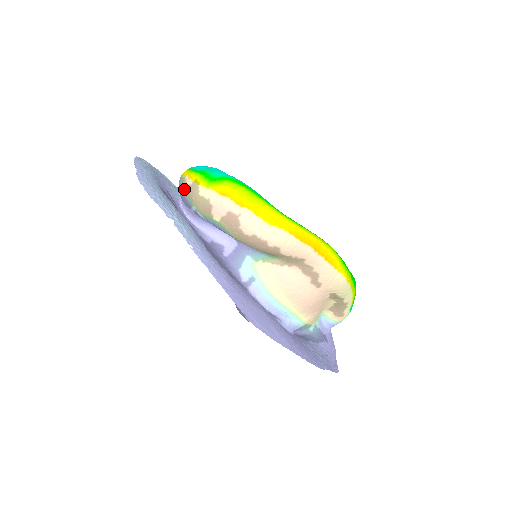
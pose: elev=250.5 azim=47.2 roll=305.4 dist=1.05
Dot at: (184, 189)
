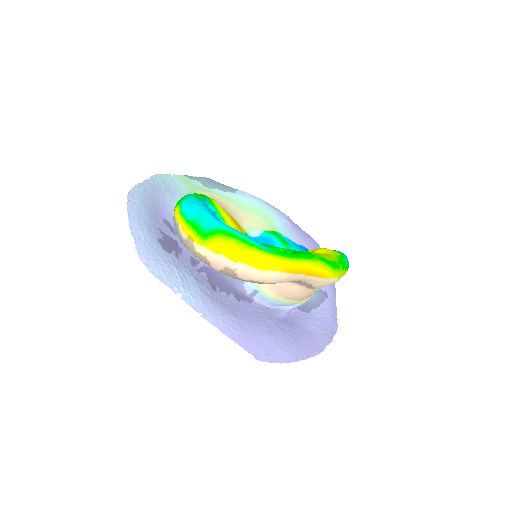
Dot at: (181, 239)
